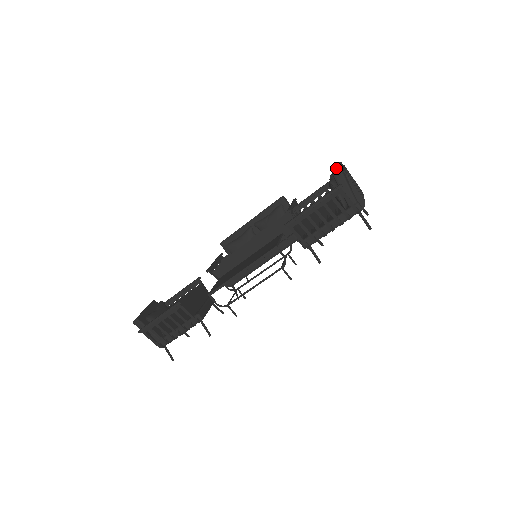
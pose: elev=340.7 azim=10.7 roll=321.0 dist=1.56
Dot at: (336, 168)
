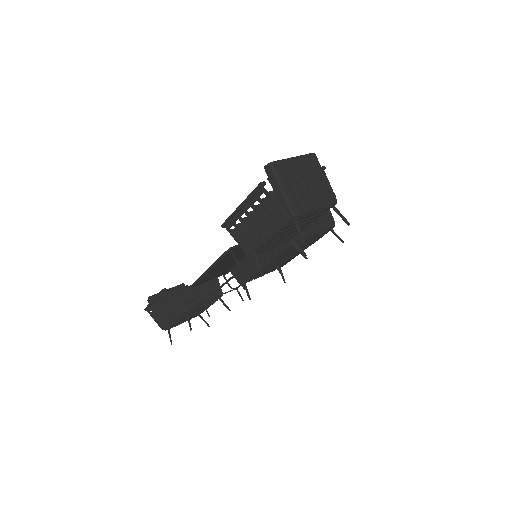
Dot at: (277, 161)
